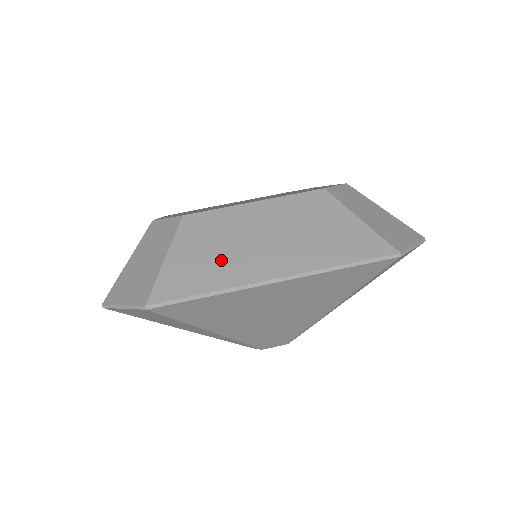
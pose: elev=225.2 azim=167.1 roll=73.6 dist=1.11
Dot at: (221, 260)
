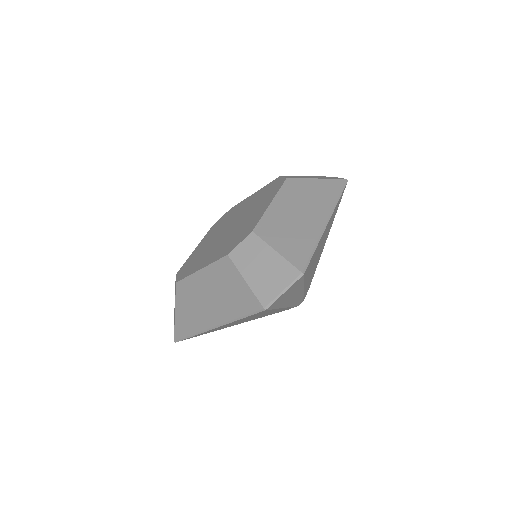
Dot at: (298, 232)
